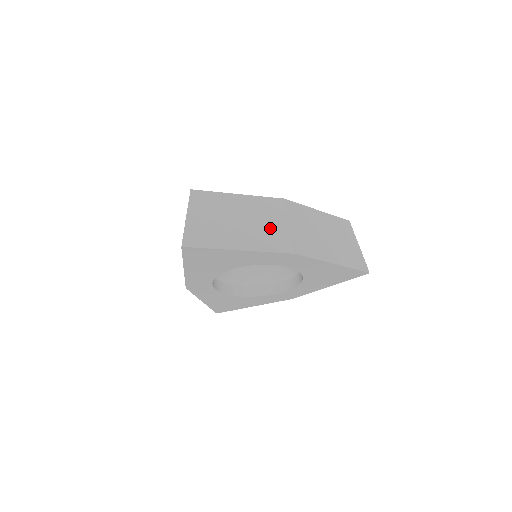
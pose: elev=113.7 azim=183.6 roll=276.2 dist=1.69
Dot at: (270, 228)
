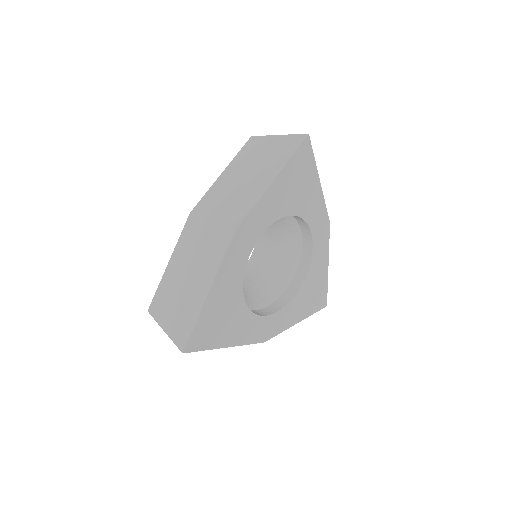
Dot at: occluded
